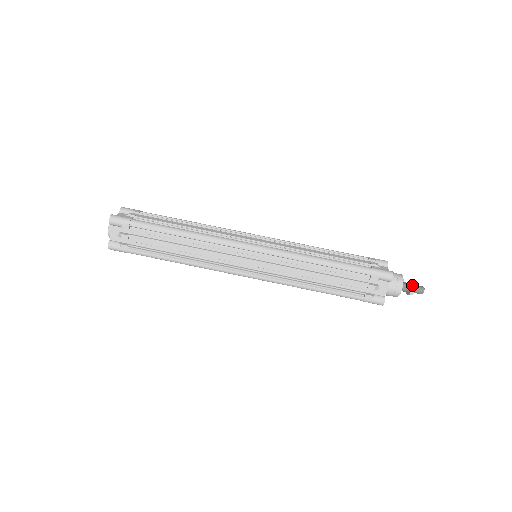
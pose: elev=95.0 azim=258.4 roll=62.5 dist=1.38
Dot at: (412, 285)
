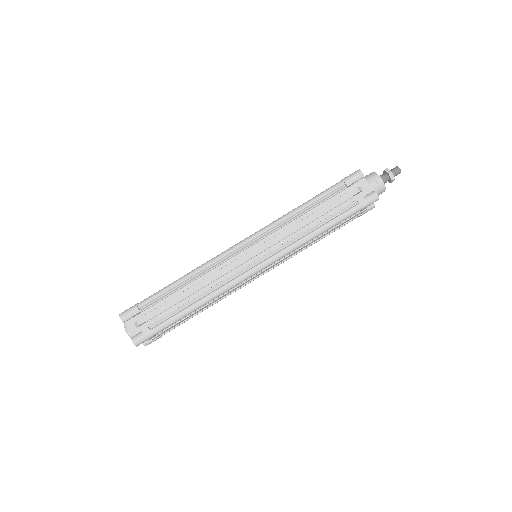
Dot at: (391, 178)
